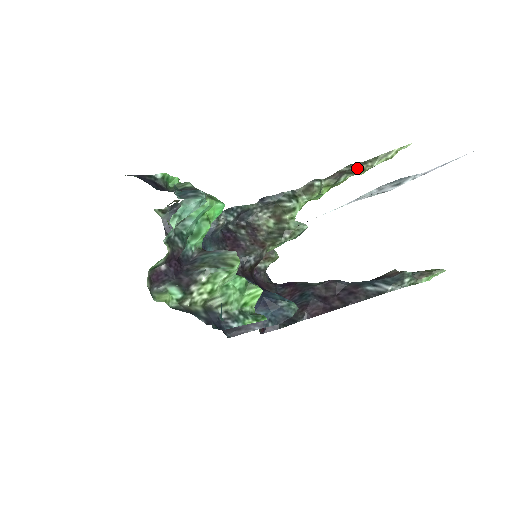
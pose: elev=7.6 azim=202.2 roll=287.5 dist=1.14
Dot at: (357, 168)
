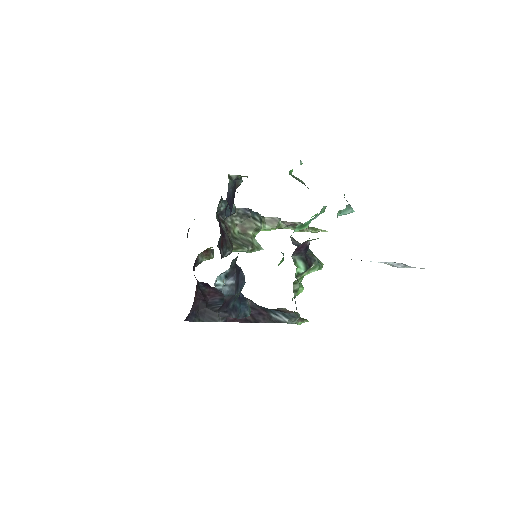
Dot at: occluded
